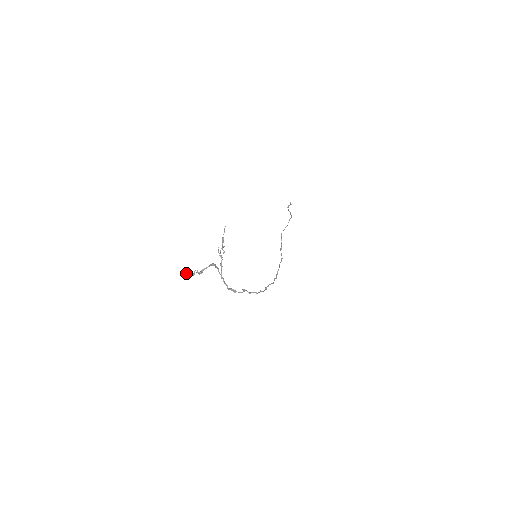
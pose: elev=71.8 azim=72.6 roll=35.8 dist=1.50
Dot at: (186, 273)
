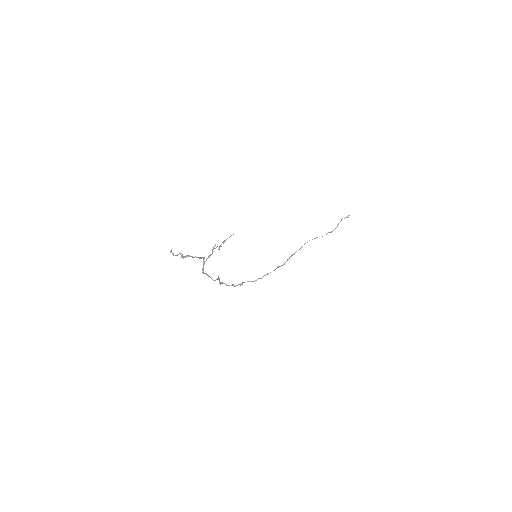
Dot at: (171, 252)
